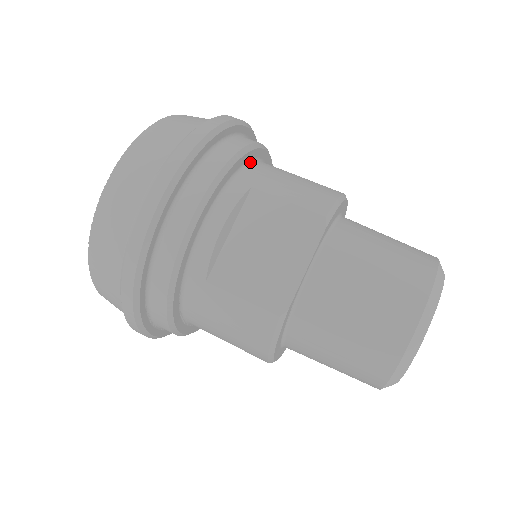
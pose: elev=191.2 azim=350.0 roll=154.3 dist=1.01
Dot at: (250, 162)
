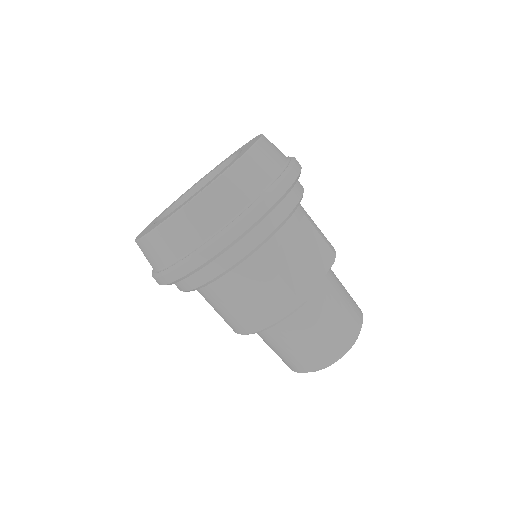
Dot at: occluded
